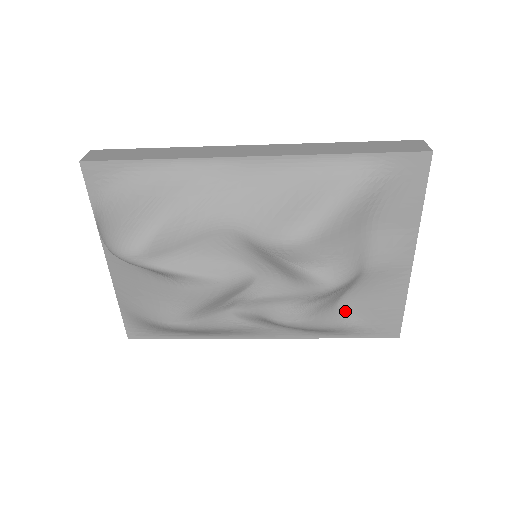
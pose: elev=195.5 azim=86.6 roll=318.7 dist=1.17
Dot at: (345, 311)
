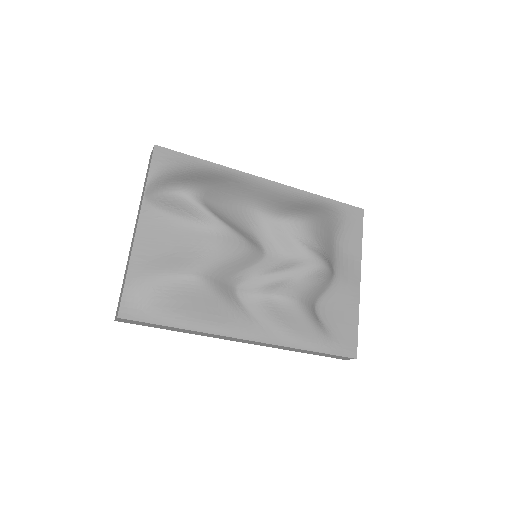
Dot at: (319, 317)
